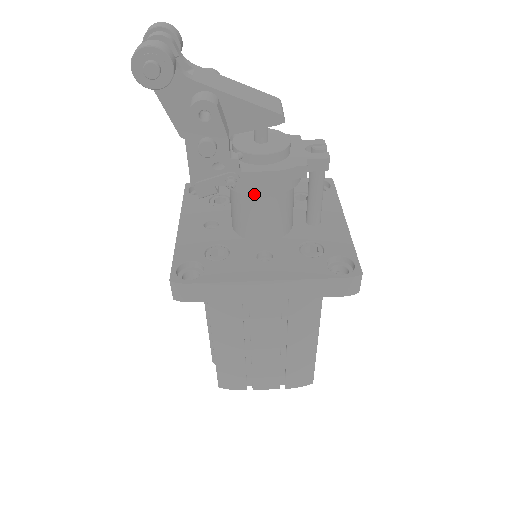
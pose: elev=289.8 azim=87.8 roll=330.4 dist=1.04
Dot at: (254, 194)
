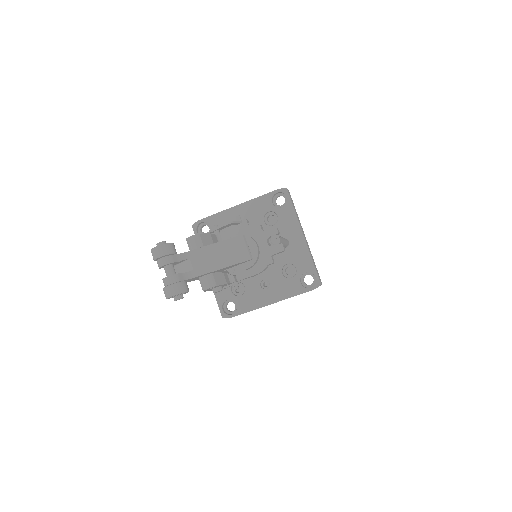
Dot at: occluded
